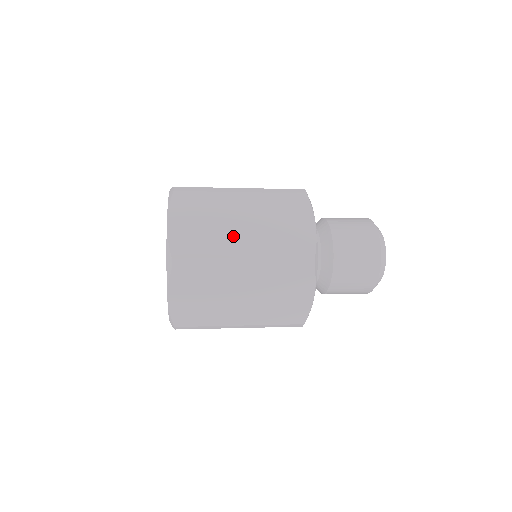
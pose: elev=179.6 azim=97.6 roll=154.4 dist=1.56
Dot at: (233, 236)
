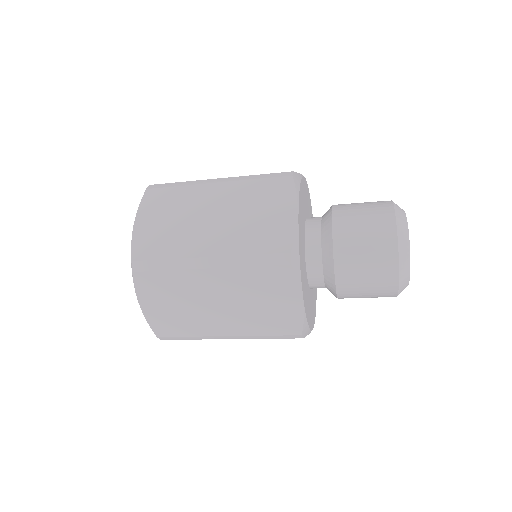
Dot at: (199, 232)
